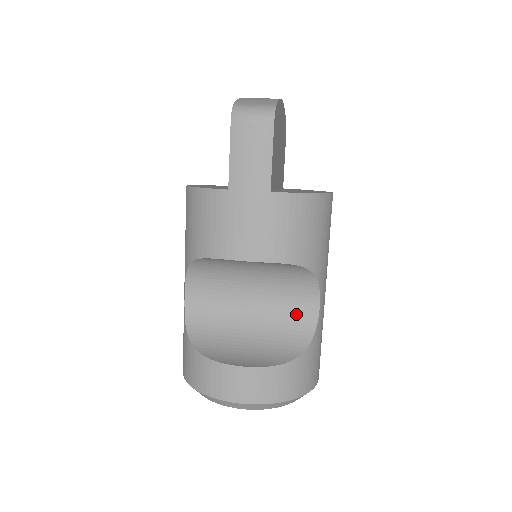
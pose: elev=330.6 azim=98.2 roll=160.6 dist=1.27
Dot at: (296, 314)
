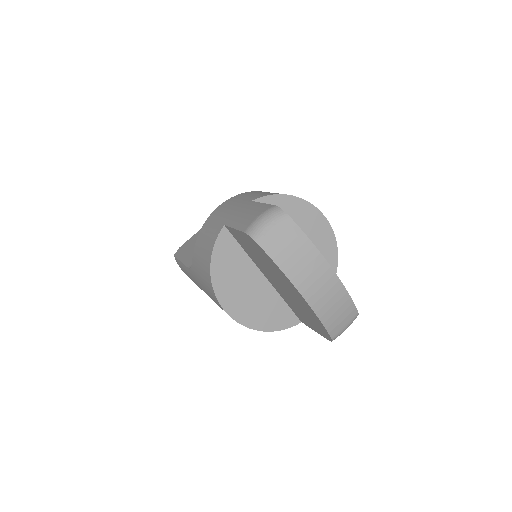
Dot at: occluded
